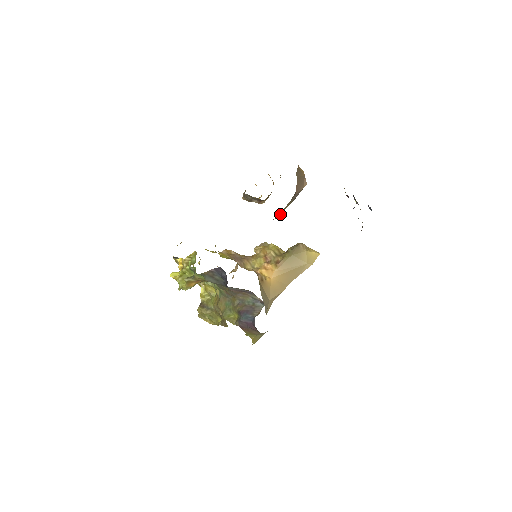
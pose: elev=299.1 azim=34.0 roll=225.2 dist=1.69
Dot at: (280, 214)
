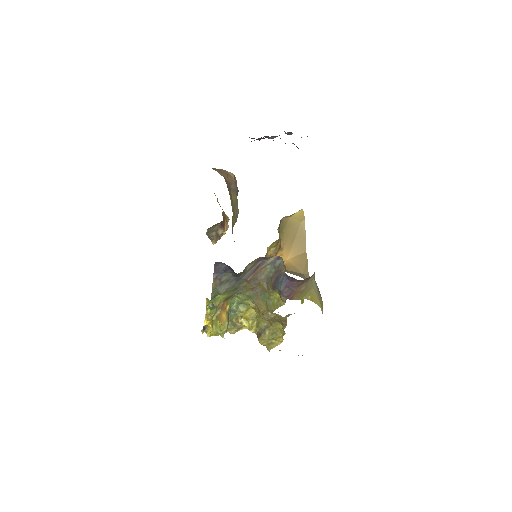
Dot at: (237, 209)
